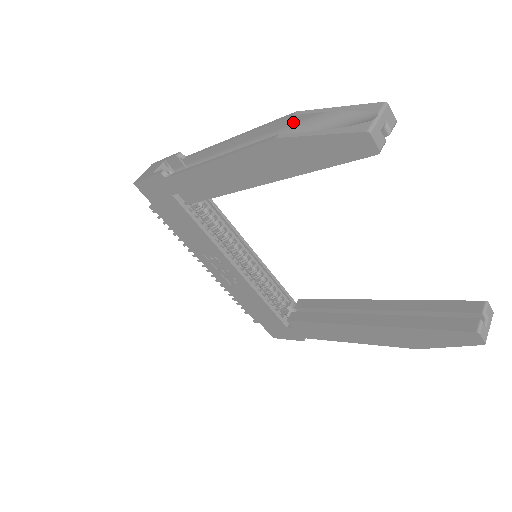
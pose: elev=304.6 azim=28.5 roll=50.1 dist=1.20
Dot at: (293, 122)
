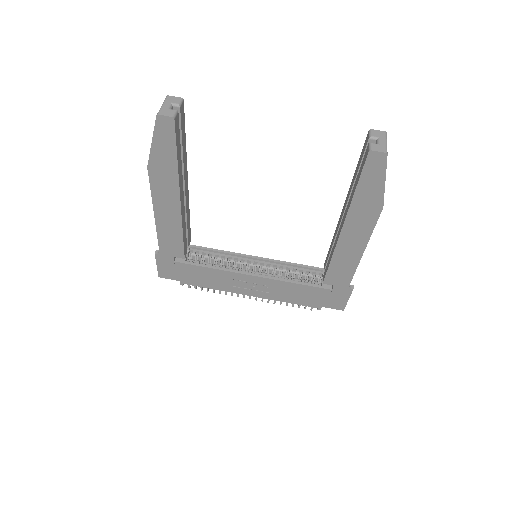
Dot at: occluded
